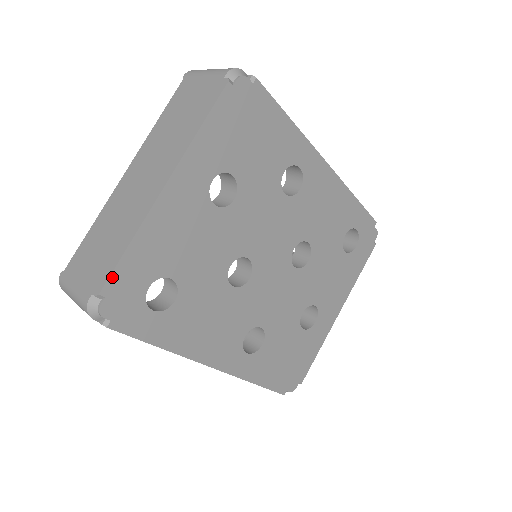
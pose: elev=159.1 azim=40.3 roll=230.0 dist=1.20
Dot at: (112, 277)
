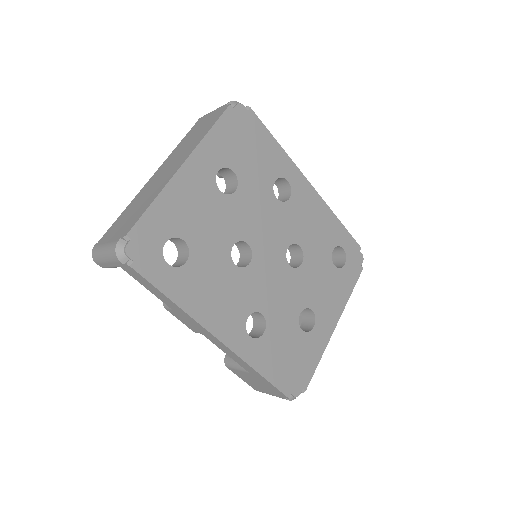
Dot at: (138, 224)
